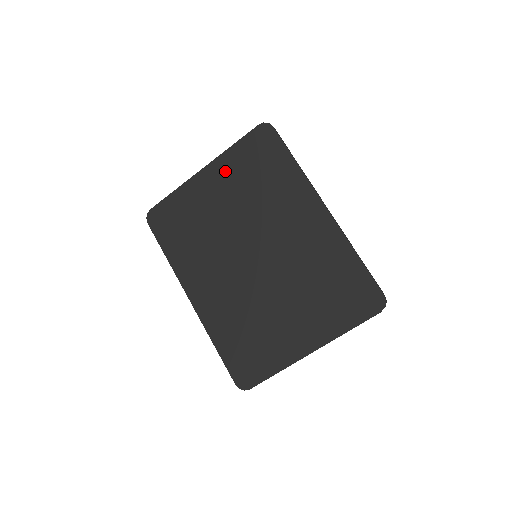
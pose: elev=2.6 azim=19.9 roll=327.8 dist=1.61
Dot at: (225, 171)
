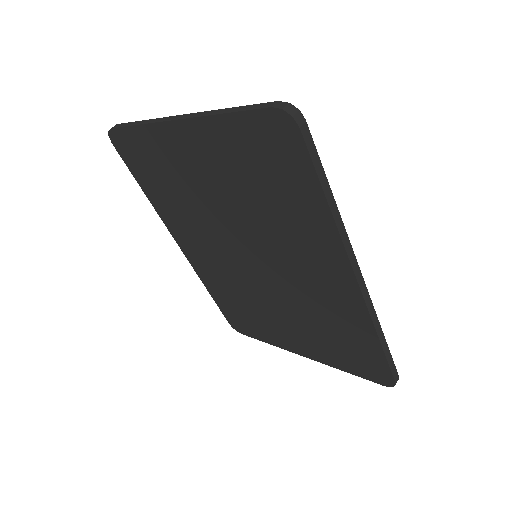
Dot at: (211, 146)
